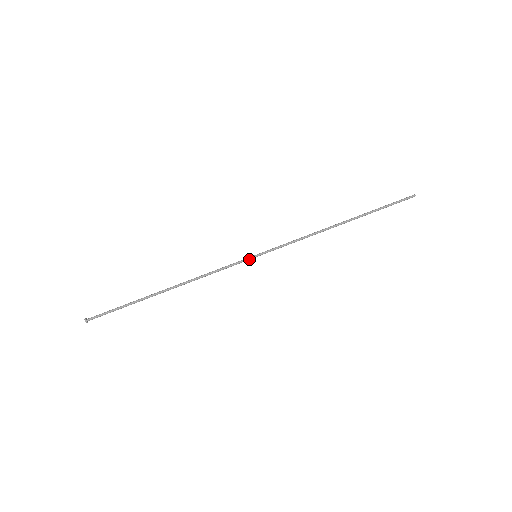
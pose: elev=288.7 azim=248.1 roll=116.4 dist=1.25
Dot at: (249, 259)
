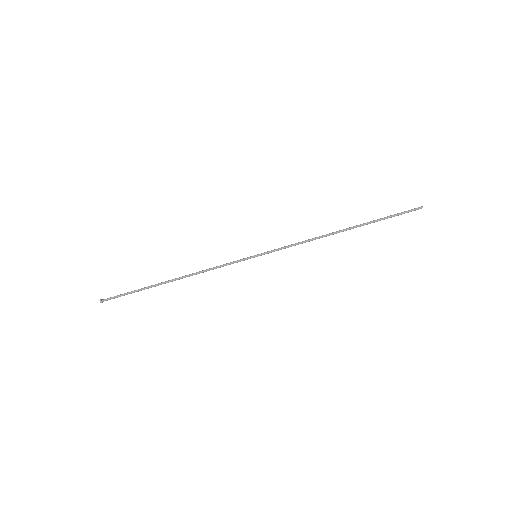
Dot at: (249, 258)
